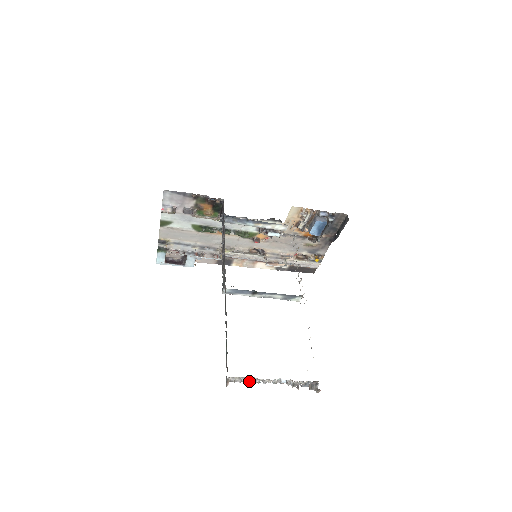
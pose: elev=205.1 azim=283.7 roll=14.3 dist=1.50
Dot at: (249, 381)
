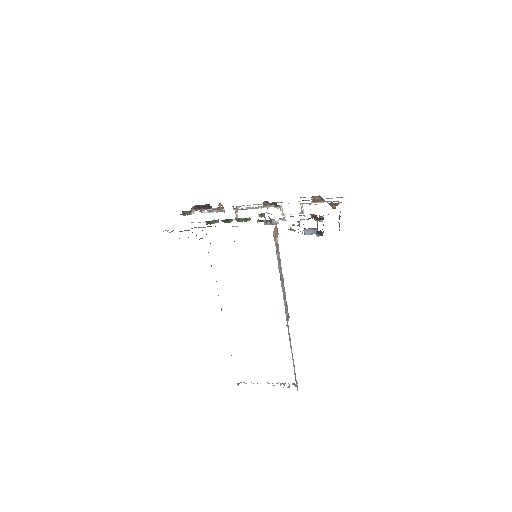
Dot at: occluded
